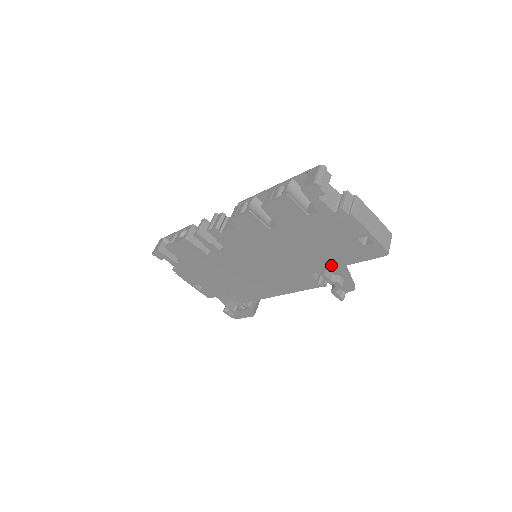
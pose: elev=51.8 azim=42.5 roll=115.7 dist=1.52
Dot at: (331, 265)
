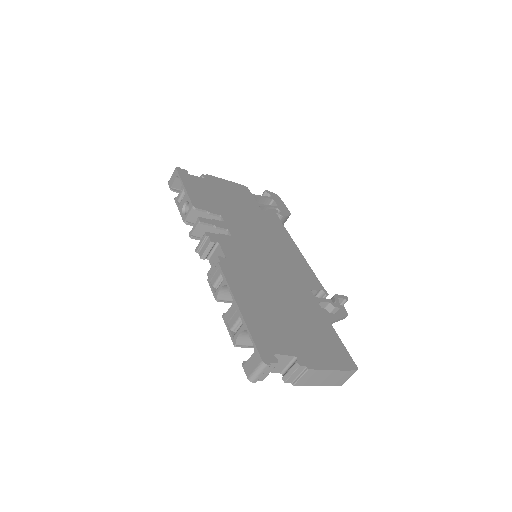
Dot at: occluded
